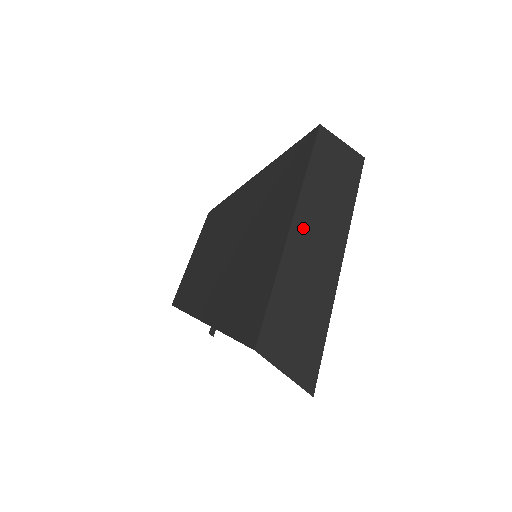
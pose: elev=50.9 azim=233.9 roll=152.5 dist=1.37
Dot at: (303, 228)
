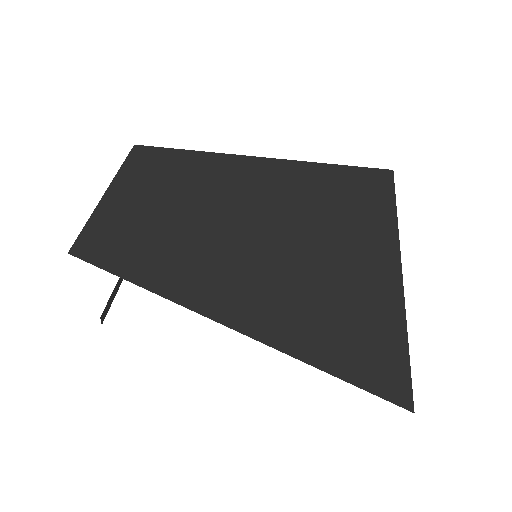
Dot at: occluded
